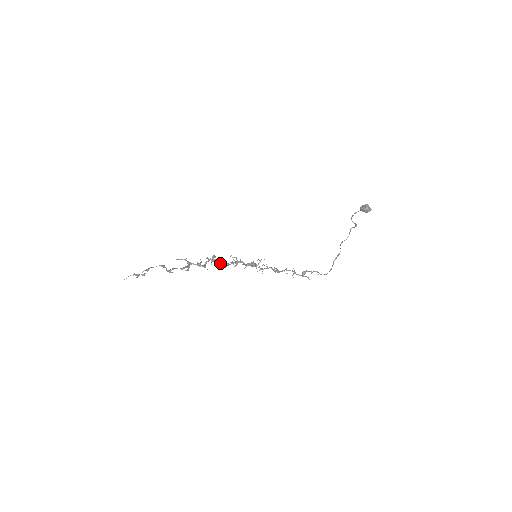
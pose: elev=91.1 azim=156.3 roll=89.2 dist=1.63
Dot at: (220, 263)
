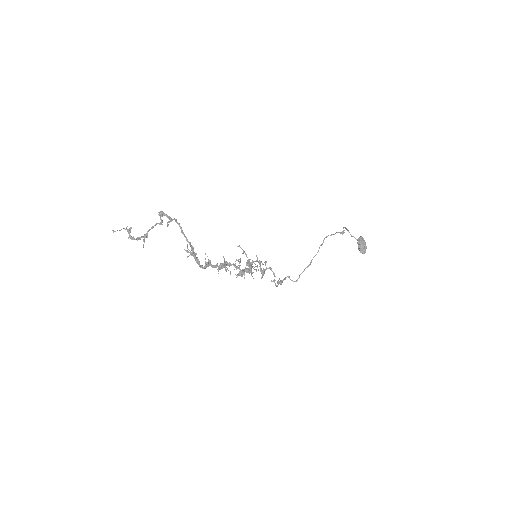
Dot at: (225, 266)
